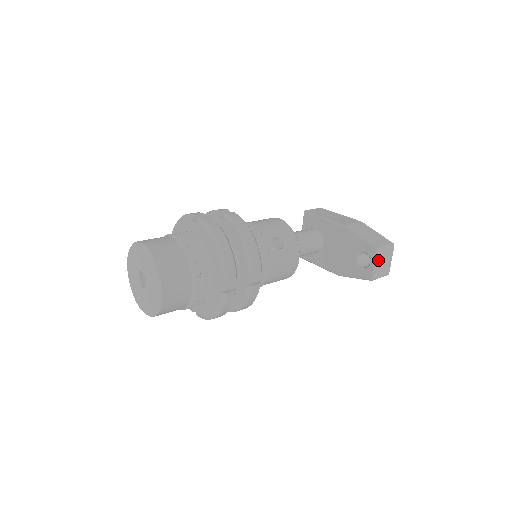
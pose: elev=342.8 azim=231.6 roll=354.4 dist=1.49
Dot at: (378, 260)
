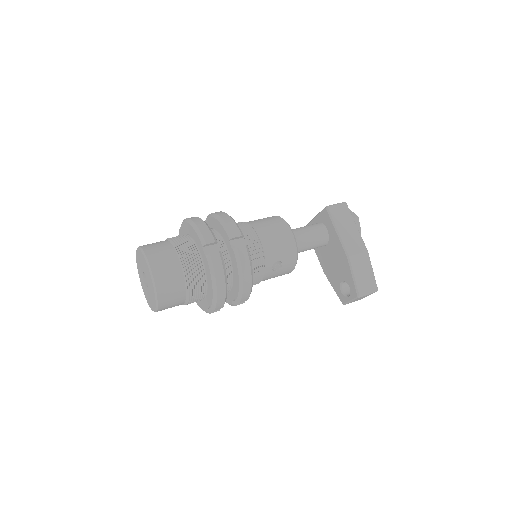
Dot at: (355, 299)
